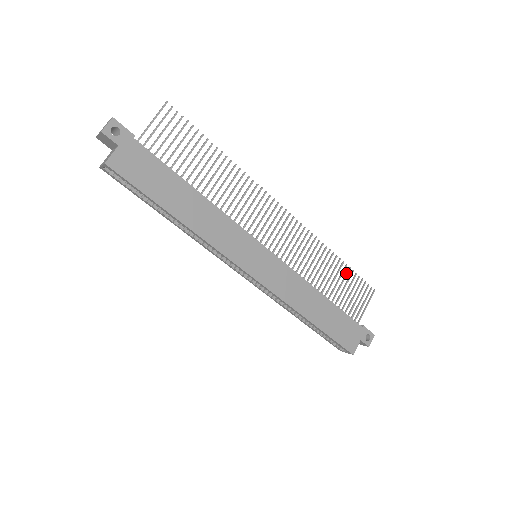
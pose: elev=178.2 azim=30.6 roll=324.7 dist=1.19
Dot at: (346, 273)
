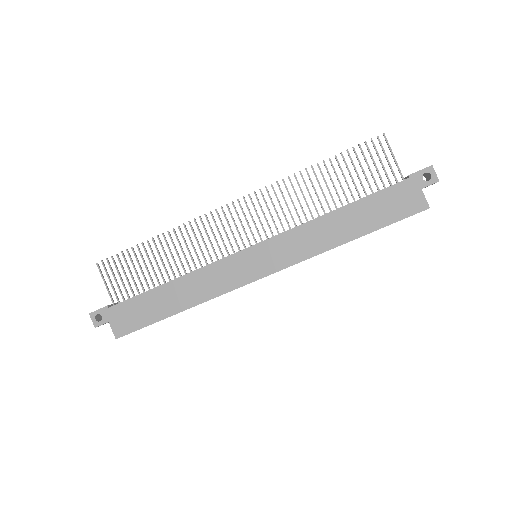
Dot at: occluded
